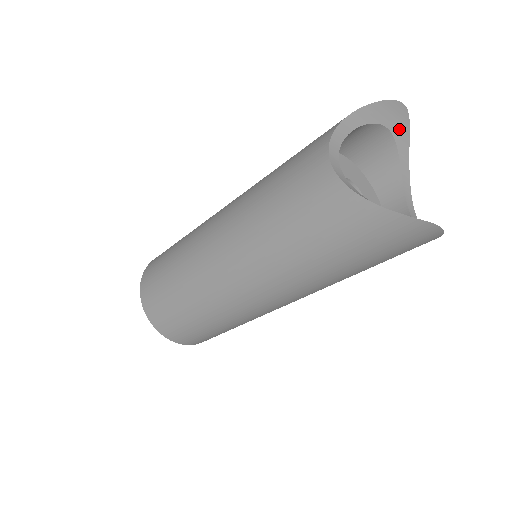
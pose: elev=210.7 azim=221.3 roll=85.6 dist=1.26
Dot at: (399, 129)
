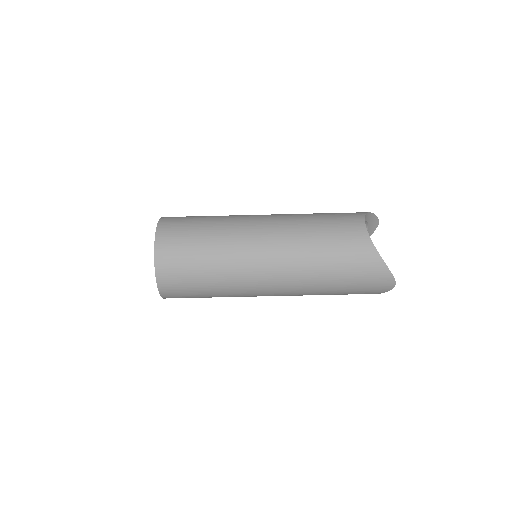
Dot at: occluded
